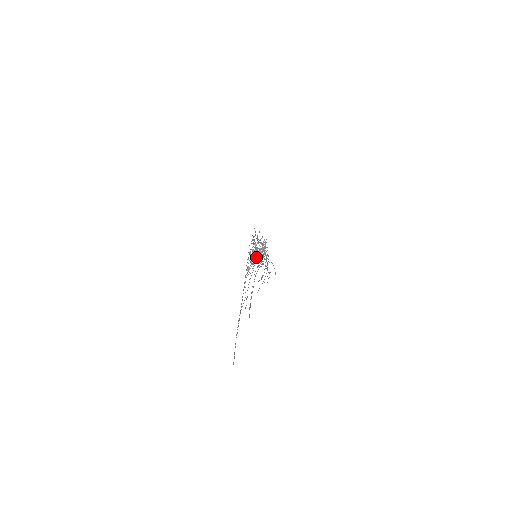
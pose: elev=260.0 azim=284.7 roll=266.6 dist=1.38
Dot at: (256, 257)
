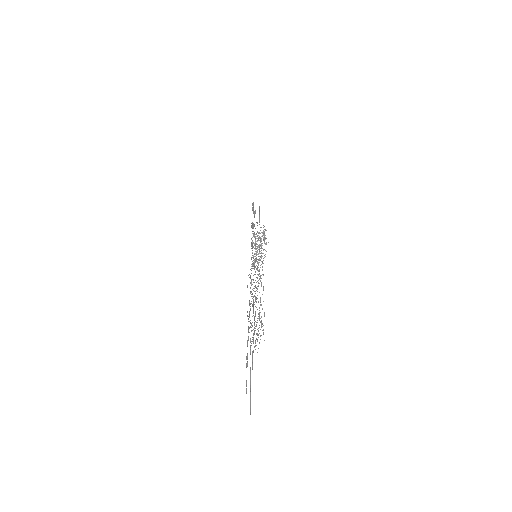
Dot at: occluded
